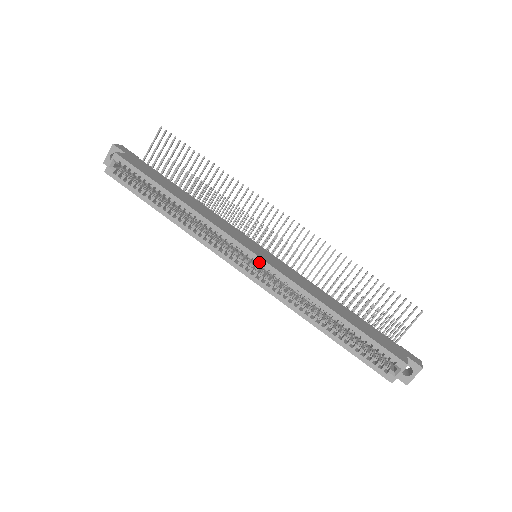
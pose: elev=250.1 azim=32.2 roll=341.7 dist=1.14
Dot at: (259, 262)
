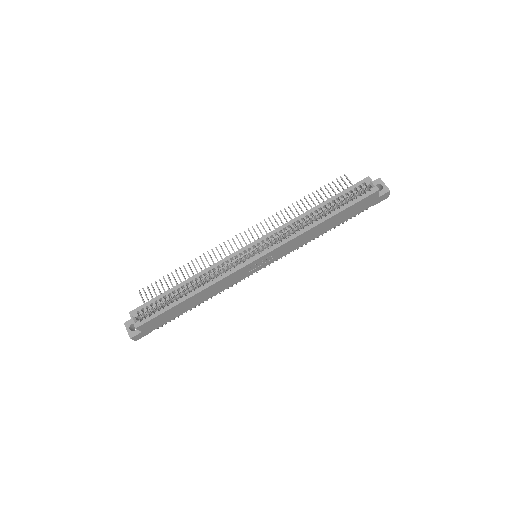
Dot at: (257, 243)
